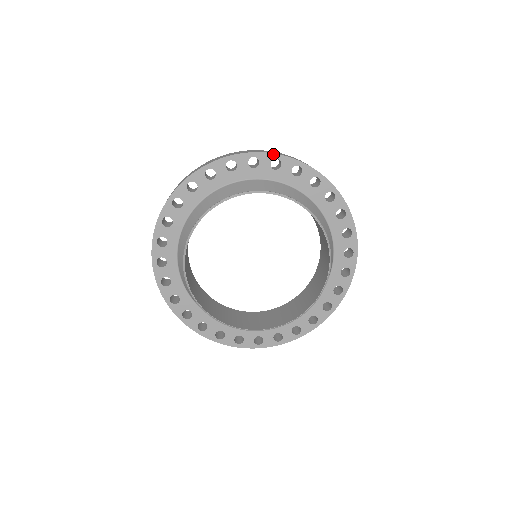
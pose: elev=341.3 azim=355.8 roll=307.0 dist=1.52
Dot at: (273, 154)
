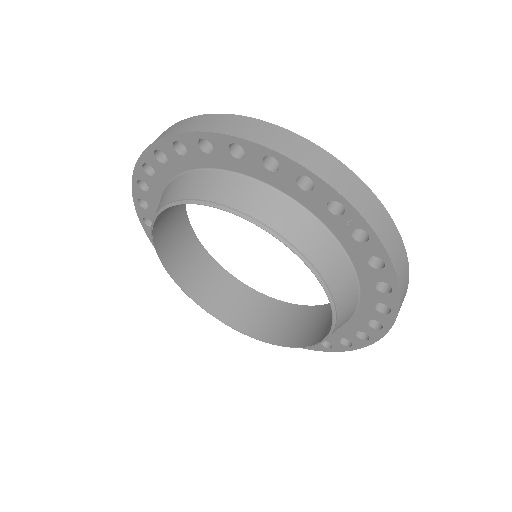
Dot at: (305, 168)
